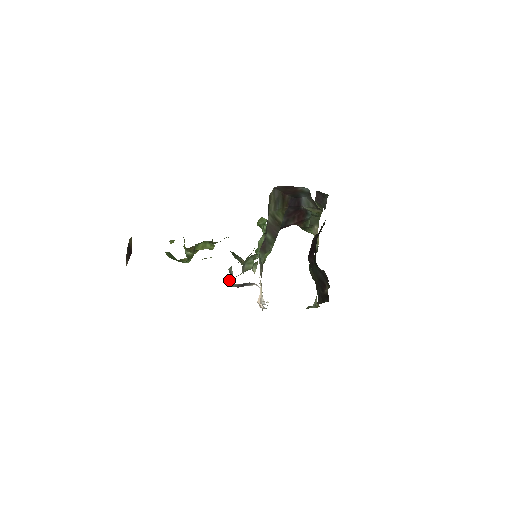
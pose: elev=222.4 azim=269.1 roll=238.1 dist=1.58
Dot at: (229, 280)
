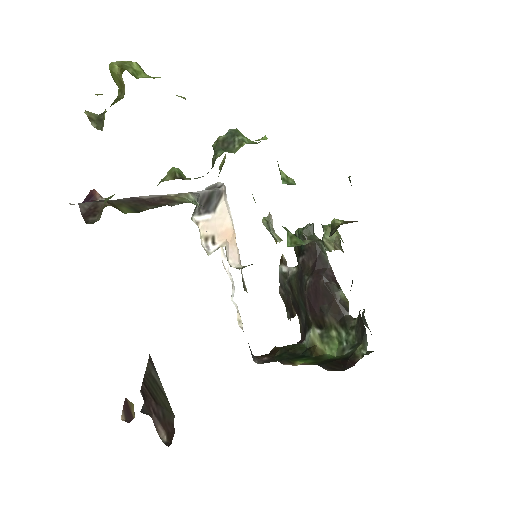
Dot at: occluded
